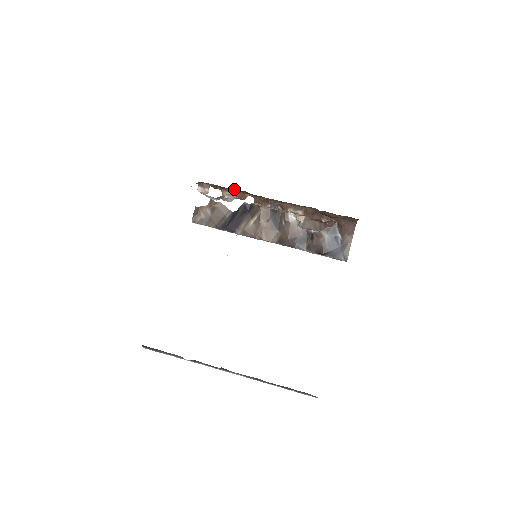
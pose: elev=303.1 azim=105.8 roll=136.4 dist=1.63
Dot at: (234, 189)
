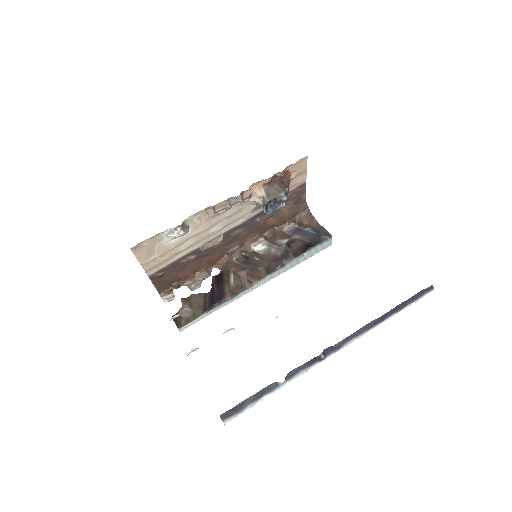
Dot at: (195, 272)
